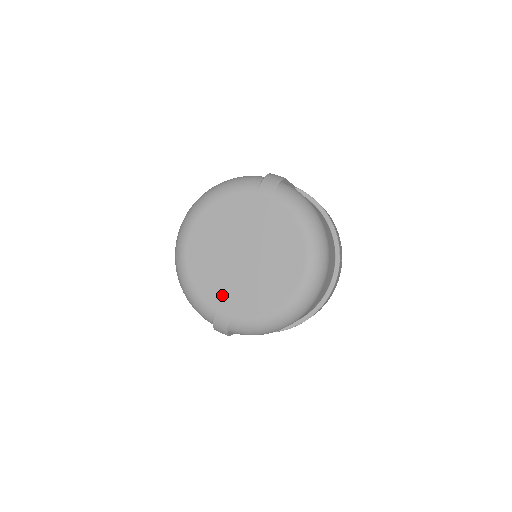
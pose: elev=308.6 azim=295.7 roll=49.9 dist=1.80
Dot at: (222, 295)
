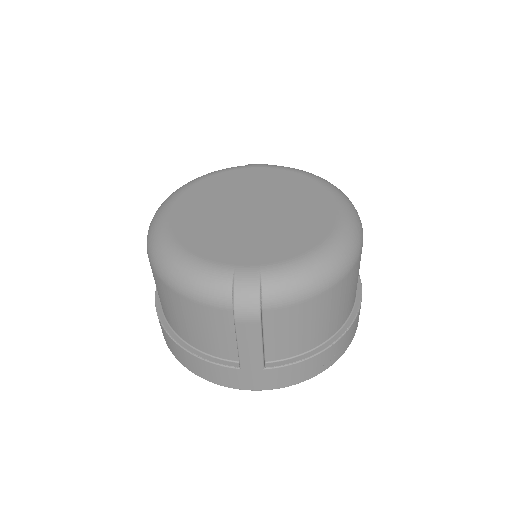
Dot at: (239, 249)
